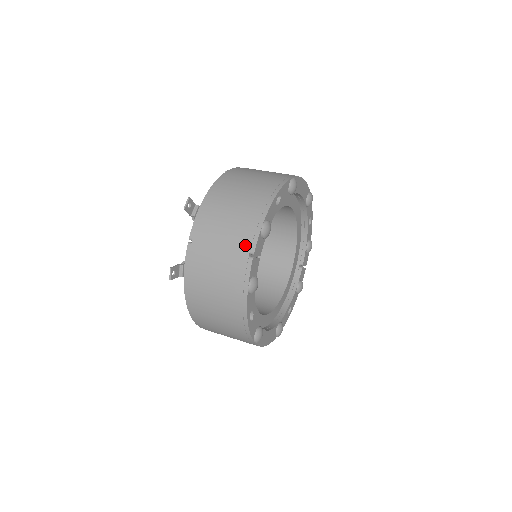
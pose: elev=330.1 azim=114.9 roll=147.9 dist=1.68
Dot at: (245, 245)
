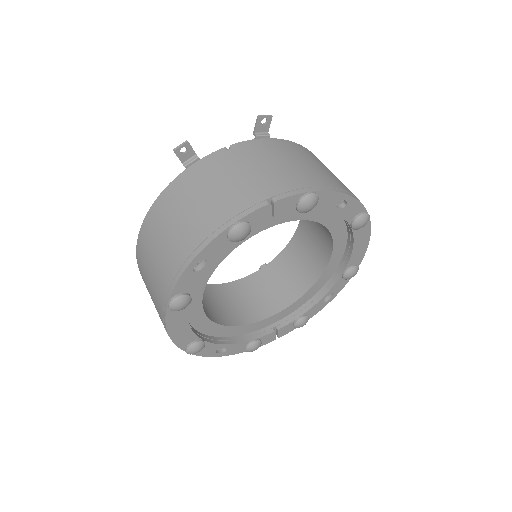
Dot at: (276, 188)
